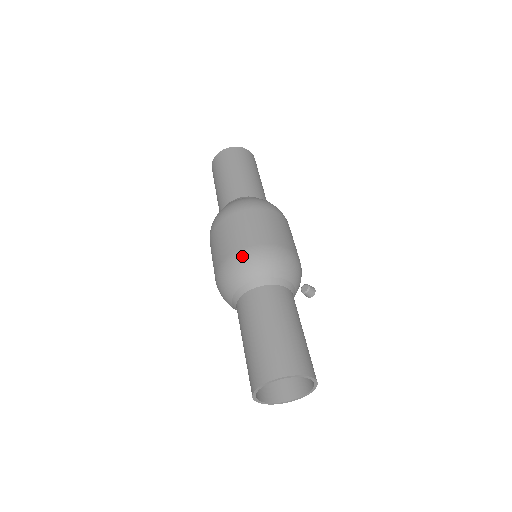
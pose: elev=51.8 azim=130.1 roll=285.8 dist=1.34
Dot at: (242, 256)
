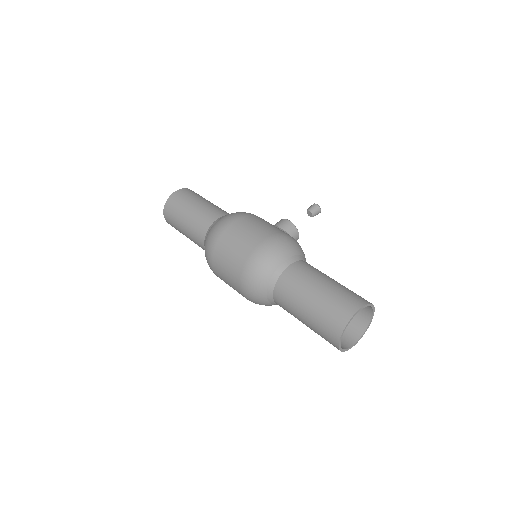
Dot at: (244, 286)
